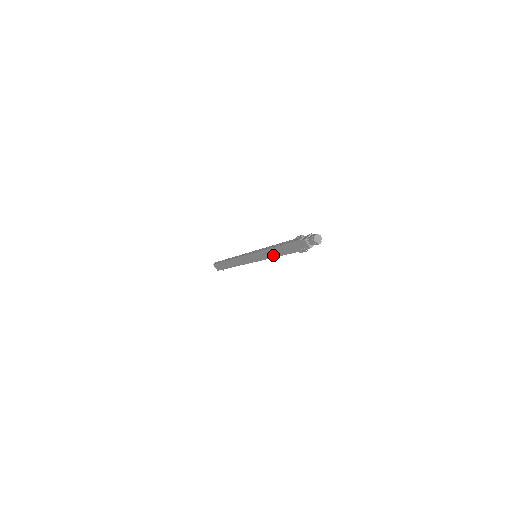
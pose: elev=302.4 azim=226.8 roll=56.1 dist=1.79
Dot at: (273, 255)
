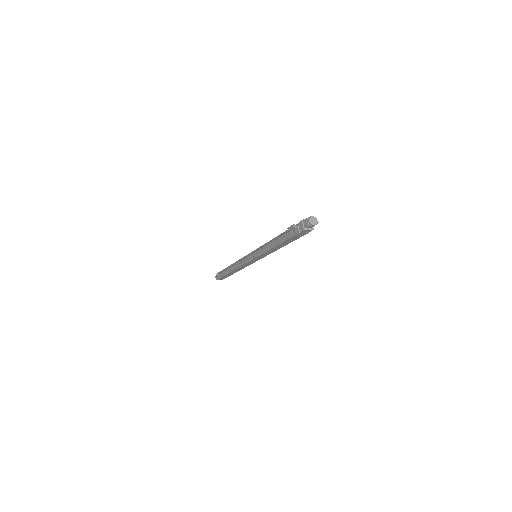
Dot at: occluded
